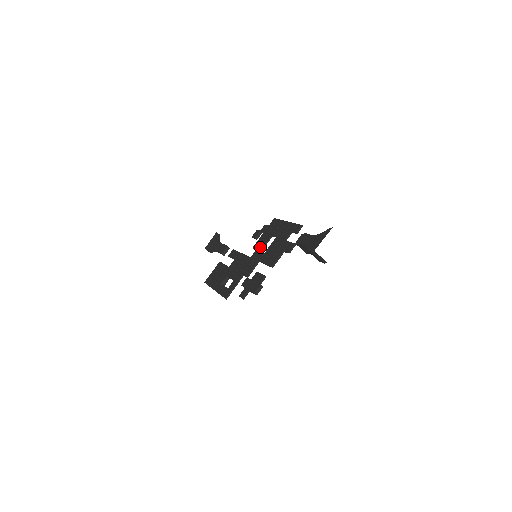
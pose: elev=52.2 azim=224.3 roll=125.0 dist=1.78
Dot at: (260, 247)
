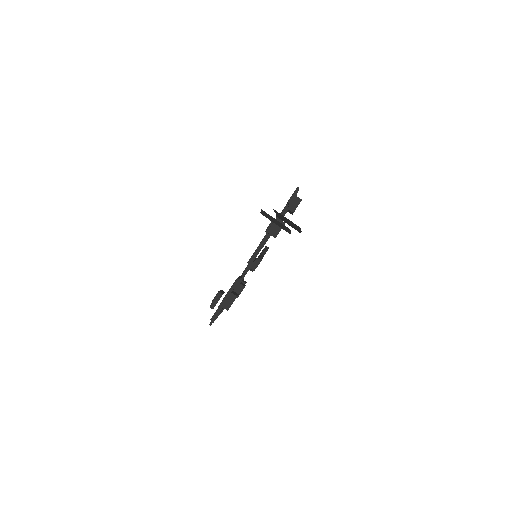
Dot at: occluded
